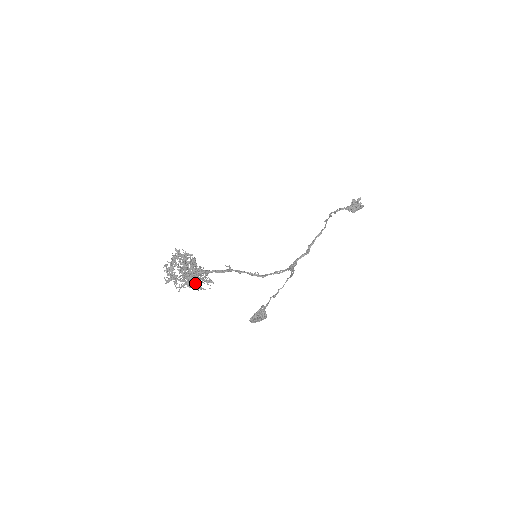
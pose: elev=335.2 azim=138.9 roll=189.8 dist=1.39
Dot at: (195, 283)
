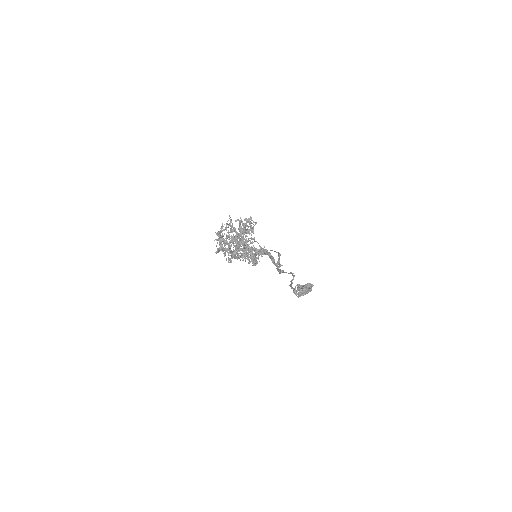
Dot at: (250, 253)
